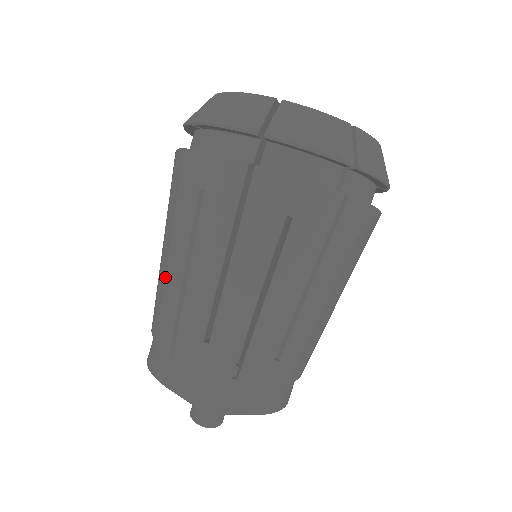
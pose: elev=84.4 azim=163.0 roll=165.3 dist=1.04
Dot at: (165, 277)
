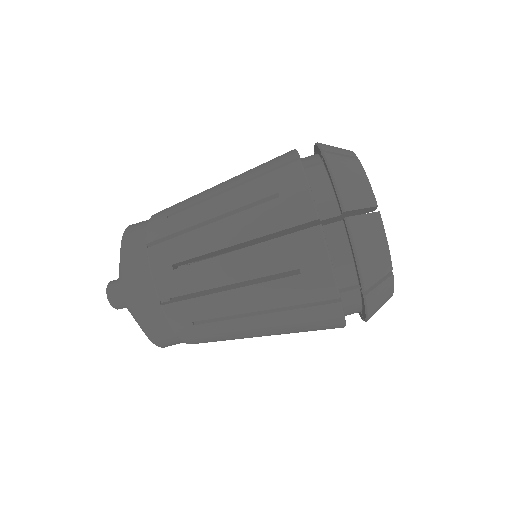
Dot at: (198, 204)
